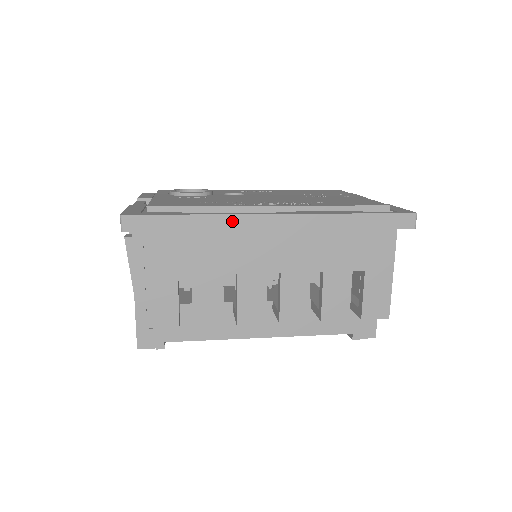
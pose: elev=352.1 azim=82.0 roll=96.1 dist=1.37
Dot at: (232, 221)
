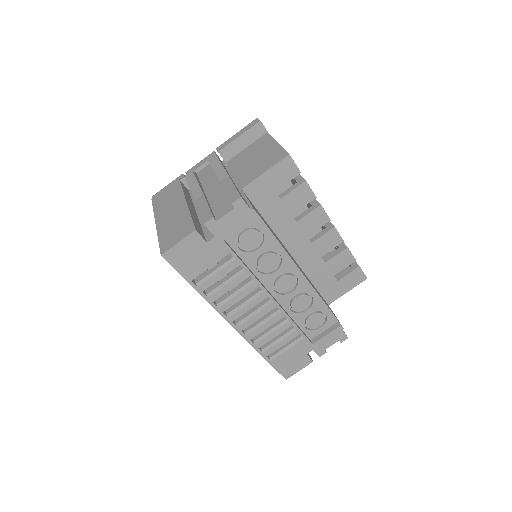
Dot at: occluded
